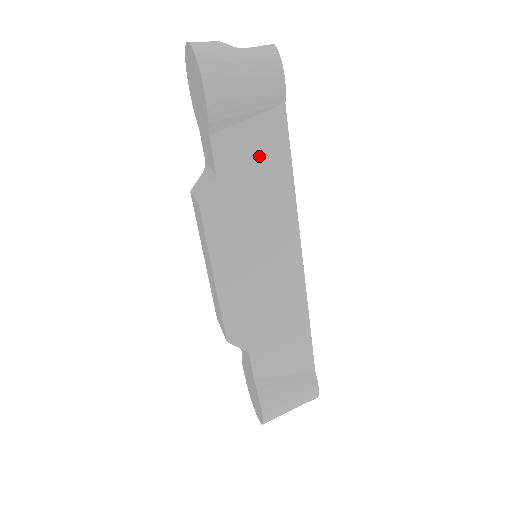
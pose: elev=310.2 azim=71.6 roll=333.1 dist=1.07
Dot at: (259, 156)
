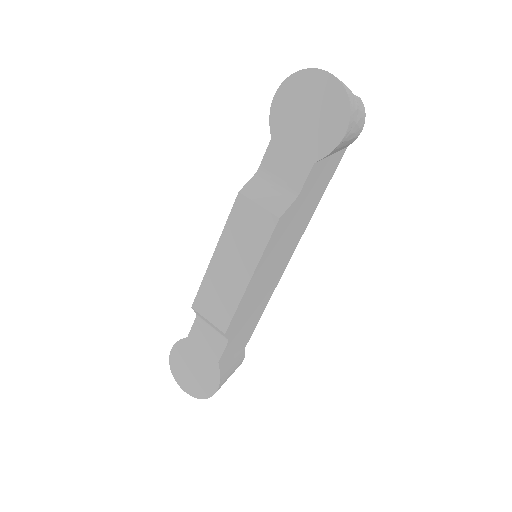
Dot at: (319, 183)
